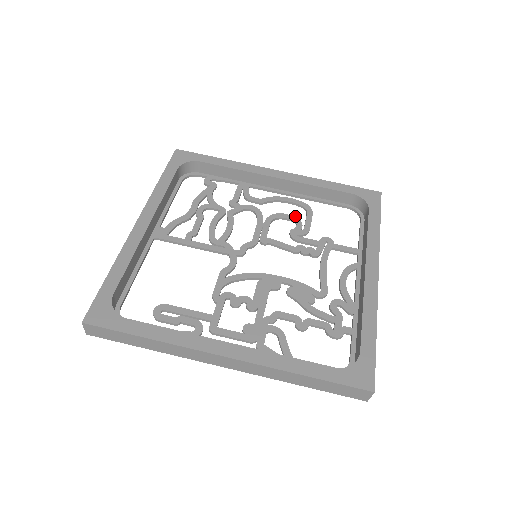
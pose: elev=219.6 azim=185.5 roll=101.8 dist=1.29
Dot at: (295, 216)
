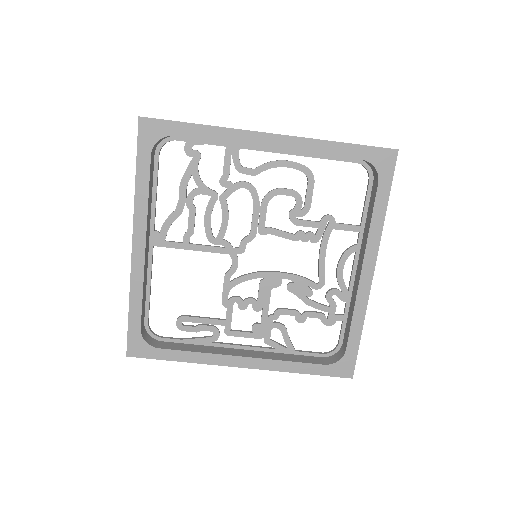
Dot at: (294, 190)
